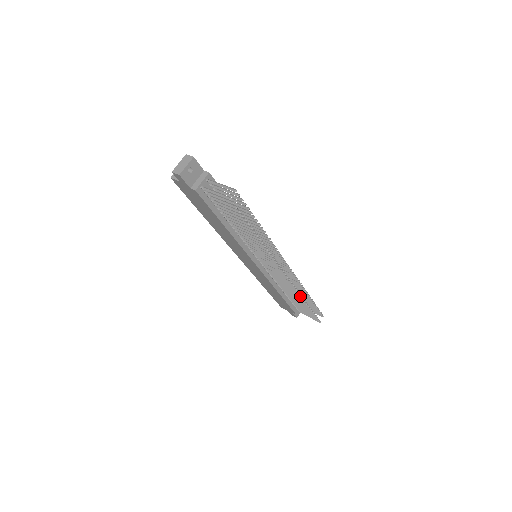
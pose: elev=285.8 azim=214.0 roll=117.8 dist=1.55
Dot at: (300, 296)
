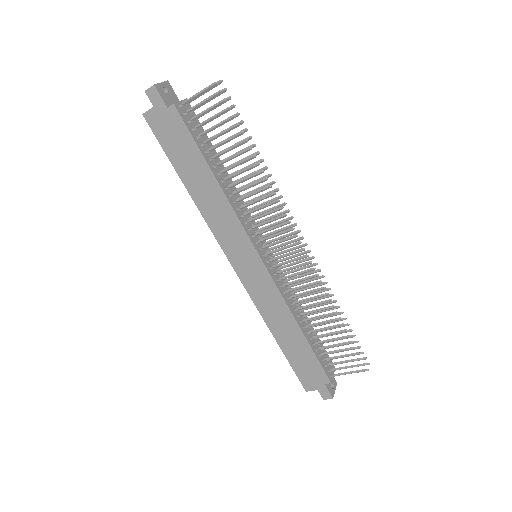
Dot at: (328, 300)
